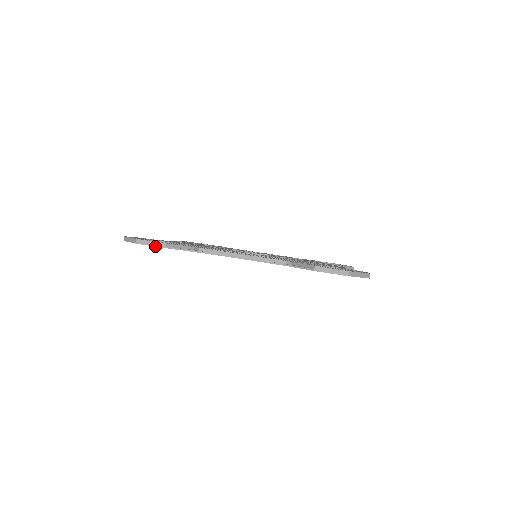
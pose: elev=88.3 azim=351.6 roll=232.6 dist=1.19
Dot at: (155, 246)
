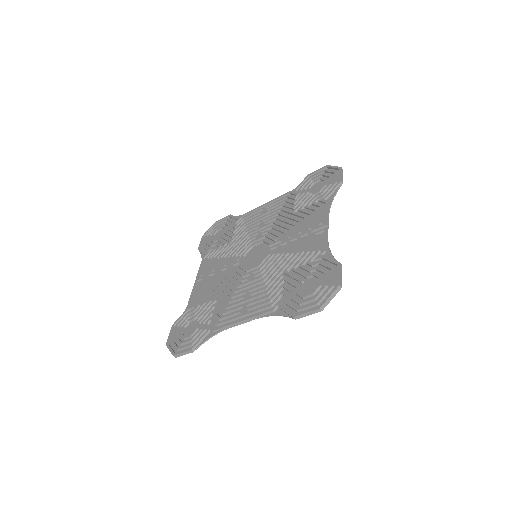
Dot at: occluded
